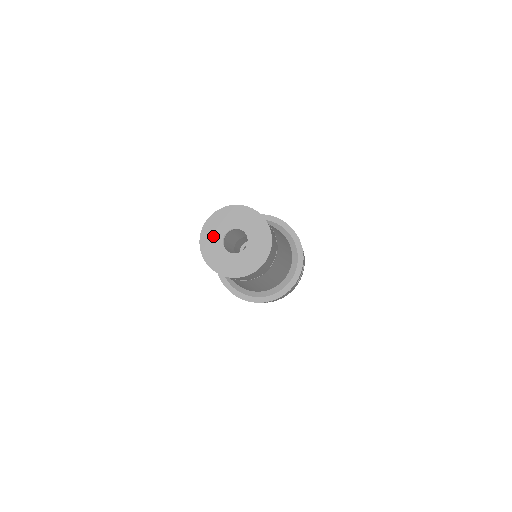
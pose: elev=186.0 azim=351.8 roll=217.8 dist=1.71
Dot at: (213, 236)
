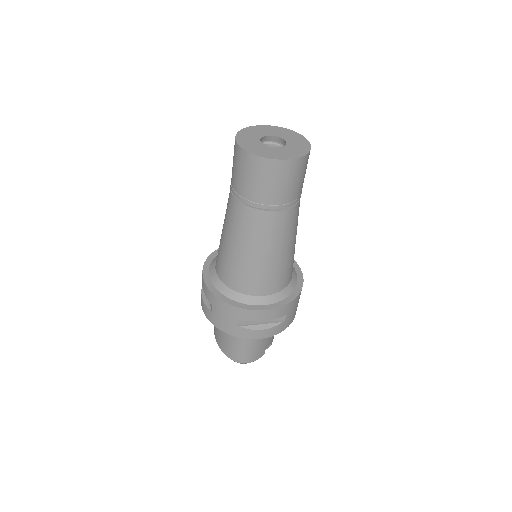
Dot at: (249, 140)
